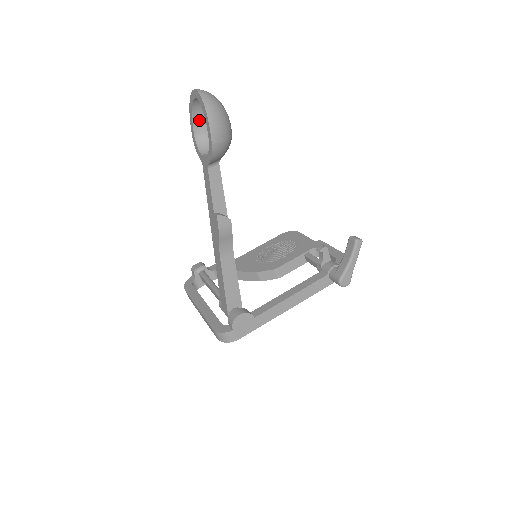
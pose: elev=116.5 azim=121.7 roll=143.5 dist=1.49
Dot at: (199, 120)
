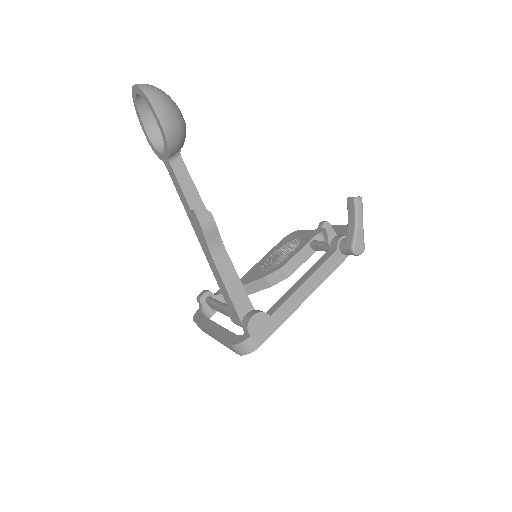
Dot at: (149, 121)
